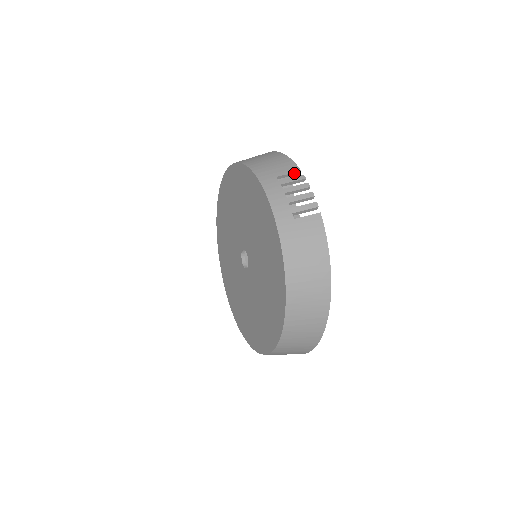
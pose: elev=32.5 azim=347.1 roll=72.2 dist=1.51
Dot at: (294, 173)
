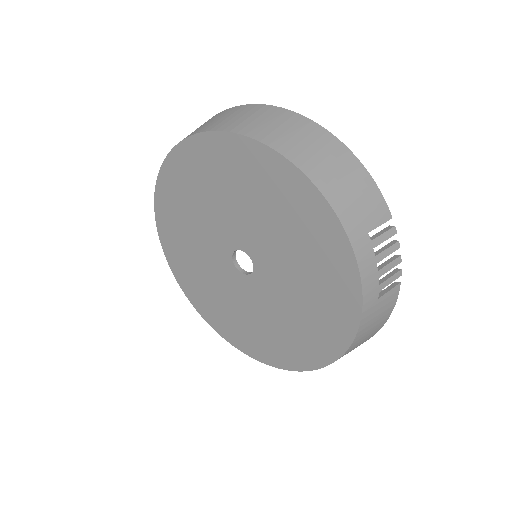
Dot at: (384, 221)
